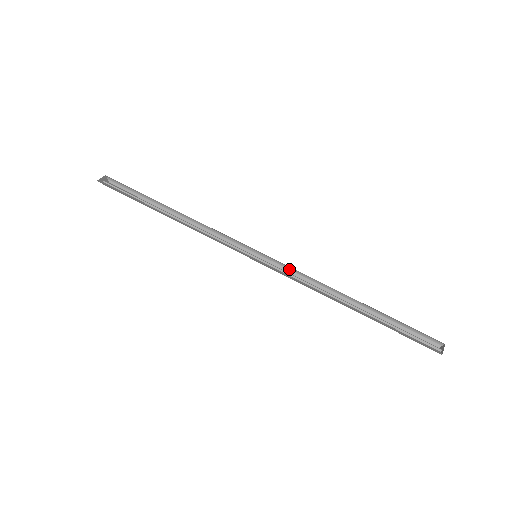
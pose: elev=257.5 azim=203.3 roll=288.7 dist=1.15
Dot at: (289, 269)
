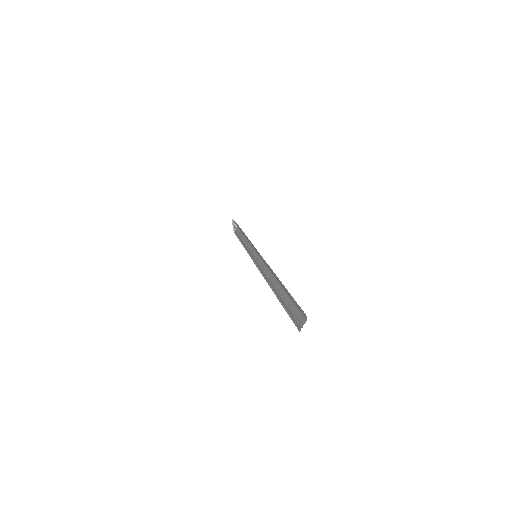
Dot at: occluded
